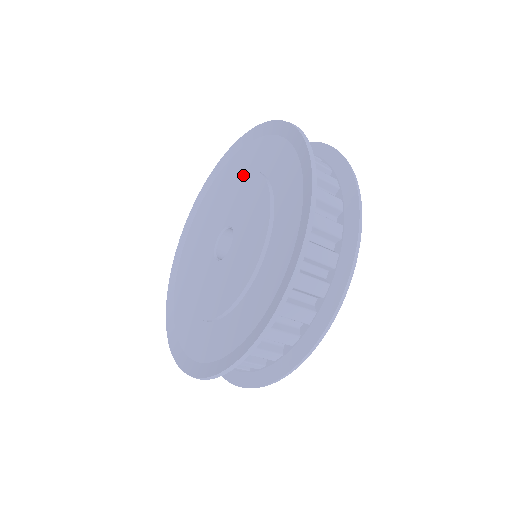
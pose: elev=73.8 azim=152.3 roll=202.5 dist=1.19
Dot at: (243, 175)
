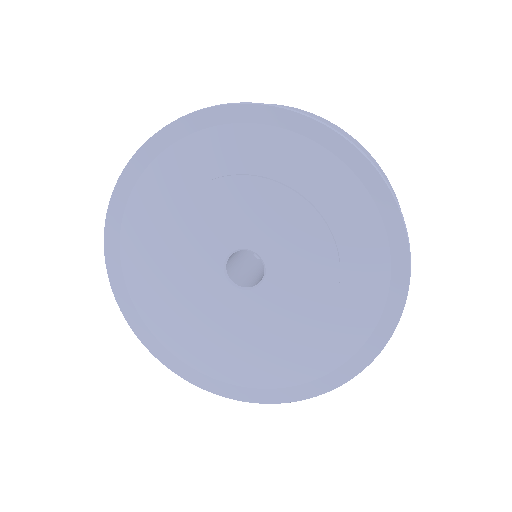
Dot at: (246, 182)
